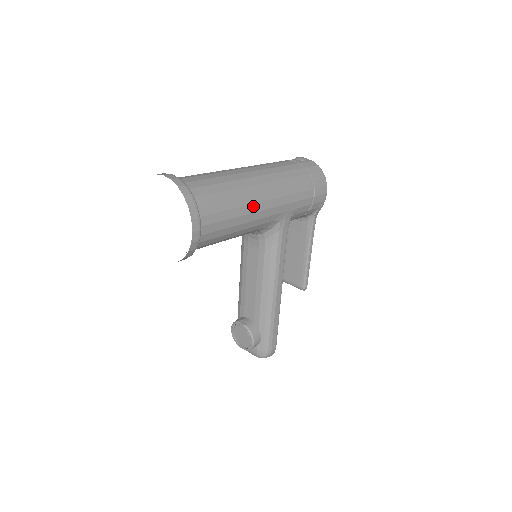
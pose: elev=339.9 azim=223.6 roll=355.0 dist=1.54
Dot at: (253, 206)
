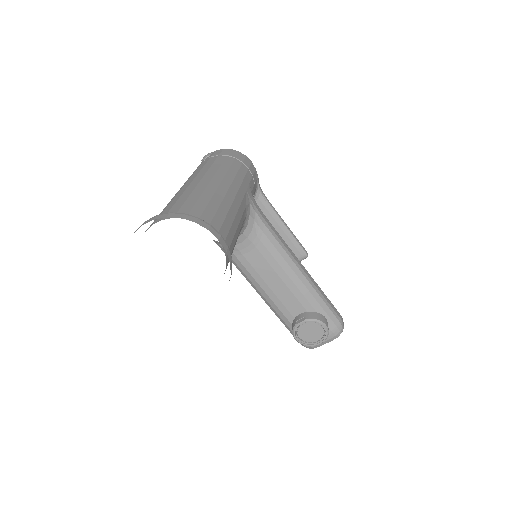
Dot at: (227, 198)
